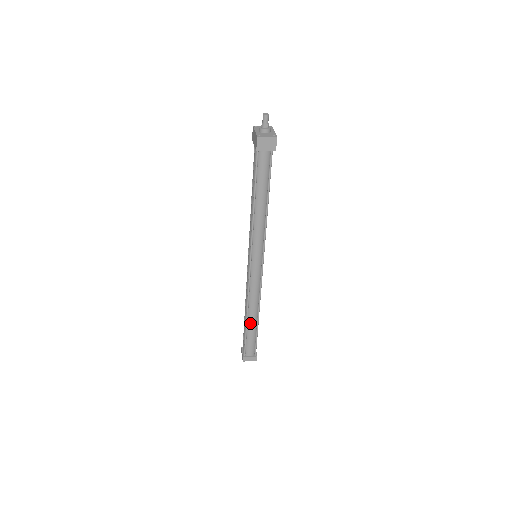
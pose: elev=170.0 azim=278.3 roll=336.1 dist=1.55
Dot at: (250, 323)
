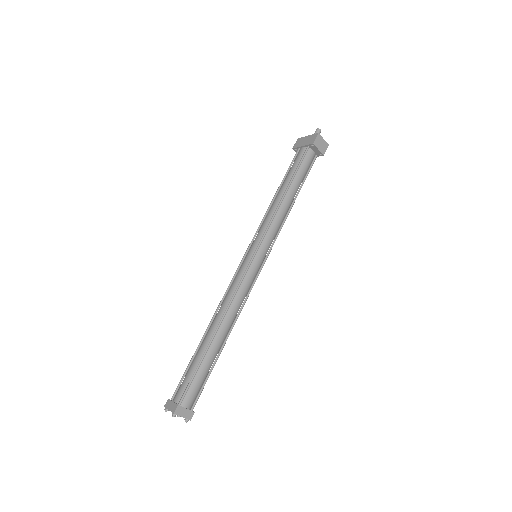
Dot at: (214, 345)
